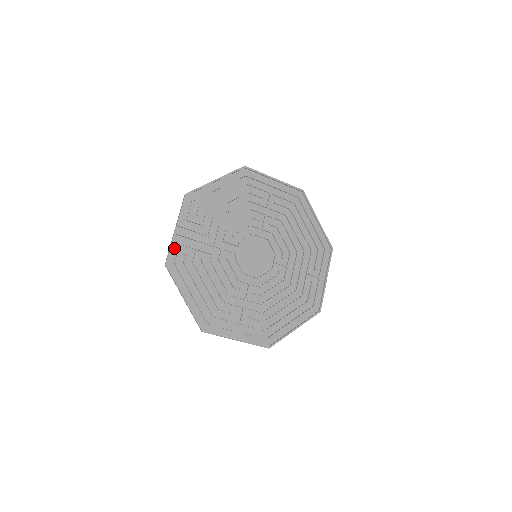
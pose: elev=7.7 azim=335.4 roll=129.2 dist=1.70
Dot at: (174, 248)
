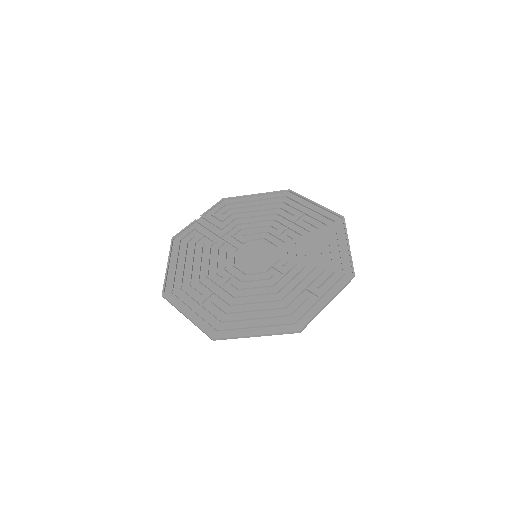
Dot at: (188, 230)
